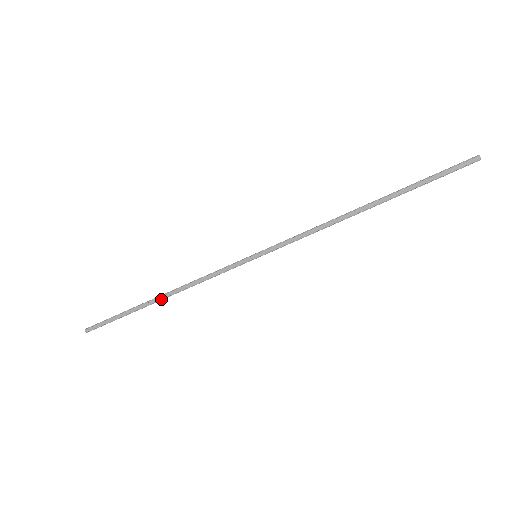
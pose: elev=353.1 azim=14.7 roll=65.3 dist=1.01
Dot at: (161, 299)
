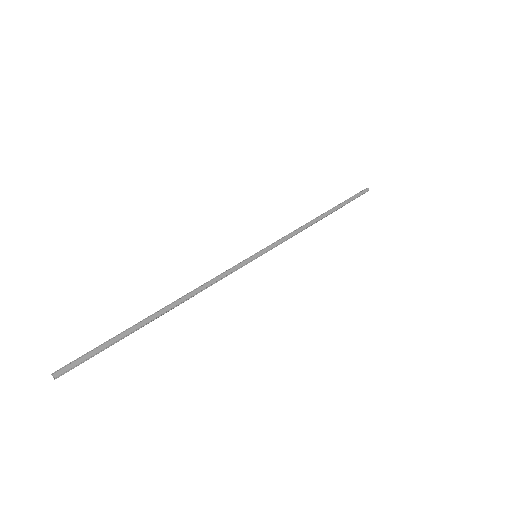
Dot at: (168, 309)
